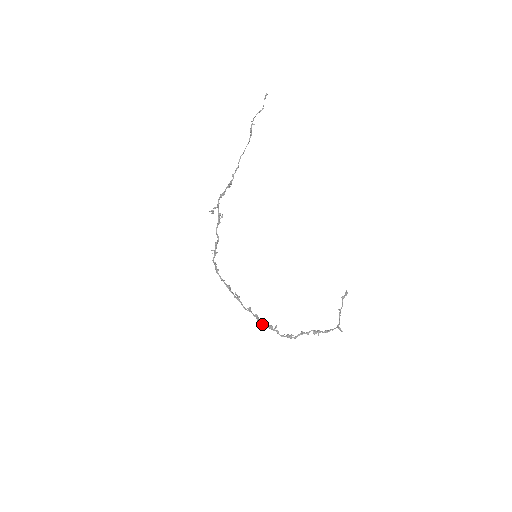
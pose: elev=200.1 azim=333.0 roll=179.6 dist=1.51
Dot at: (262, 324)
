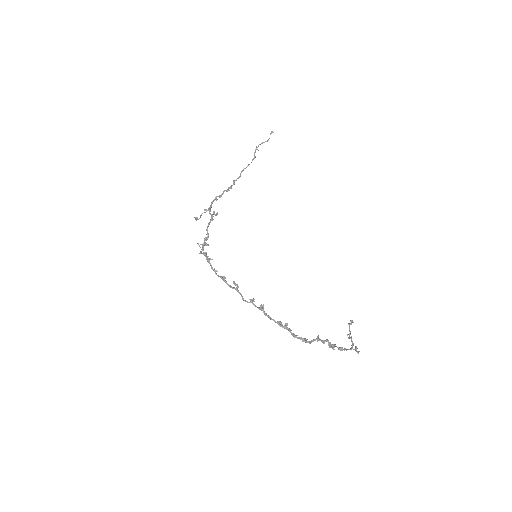
Dot at: (270, 317)
